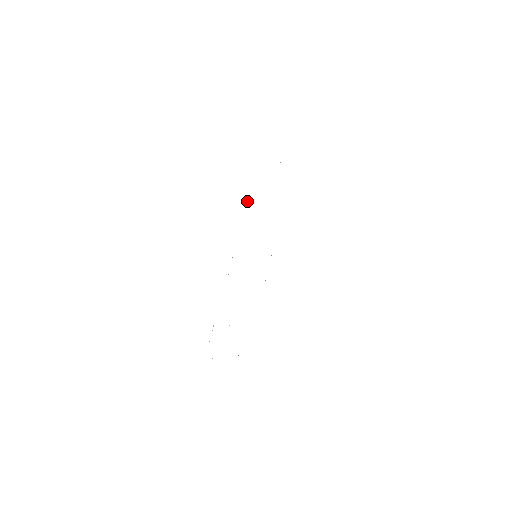
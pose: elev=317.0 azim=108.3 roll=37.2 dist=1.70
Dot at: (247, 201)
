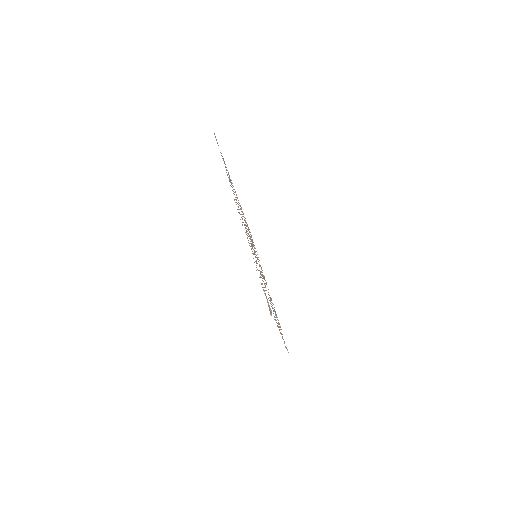
Dot at: occluded
